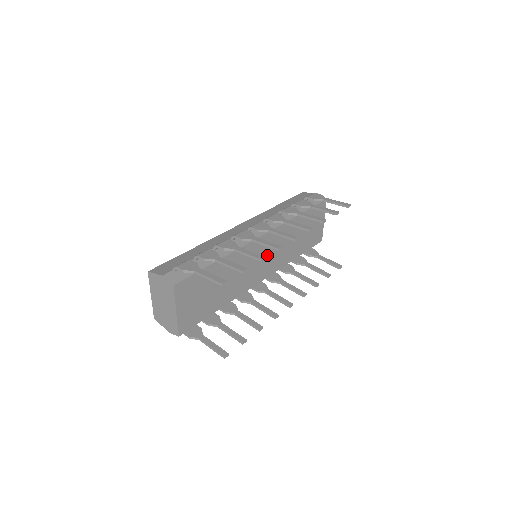
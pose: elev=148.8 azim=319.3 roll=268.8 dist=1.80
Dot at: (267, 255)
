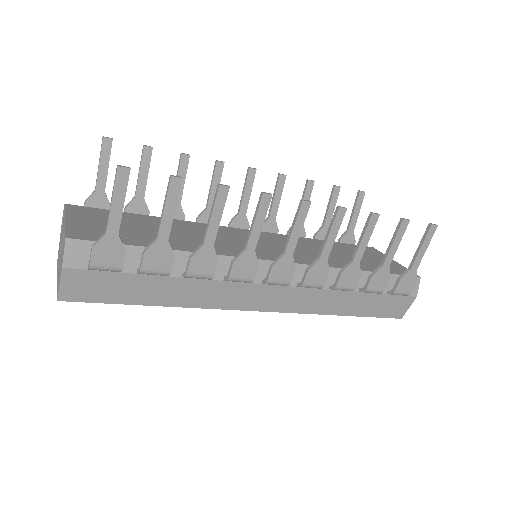
Dot at: (270, 246)
